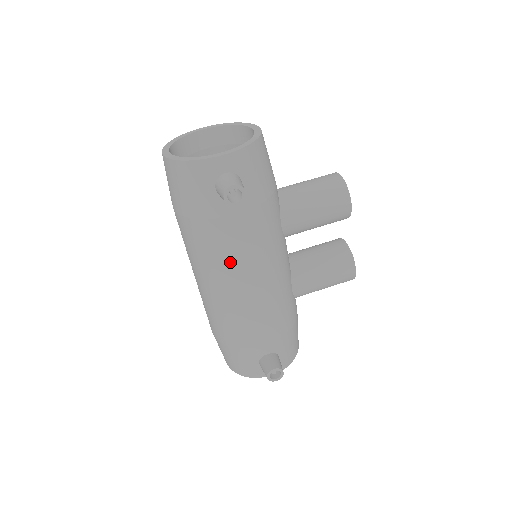
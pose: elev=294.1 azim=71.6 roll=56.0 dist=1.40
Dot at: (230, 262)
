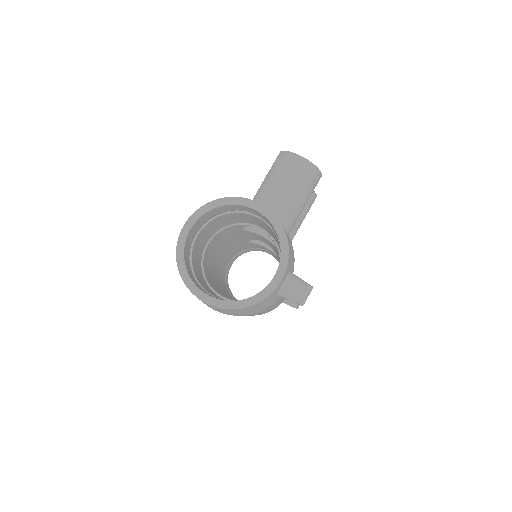
Dot at: occluded
